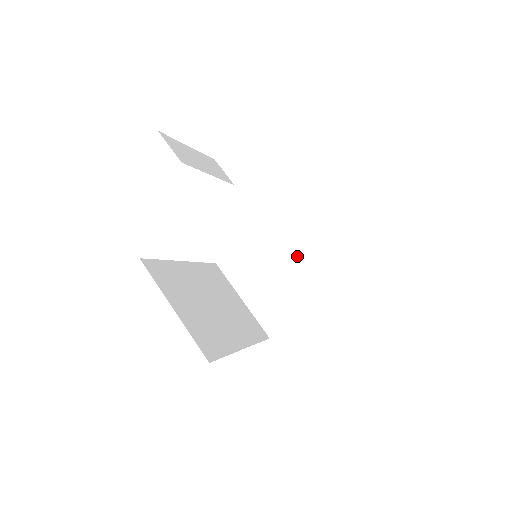
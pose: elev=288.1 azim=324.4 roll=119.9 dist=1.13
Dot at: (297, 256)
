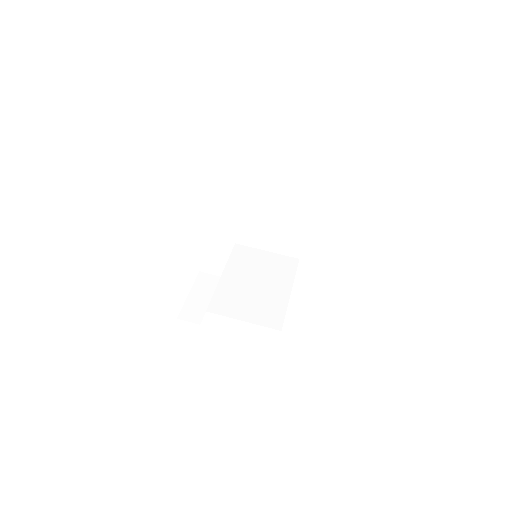
Dot at: (275, 212)
